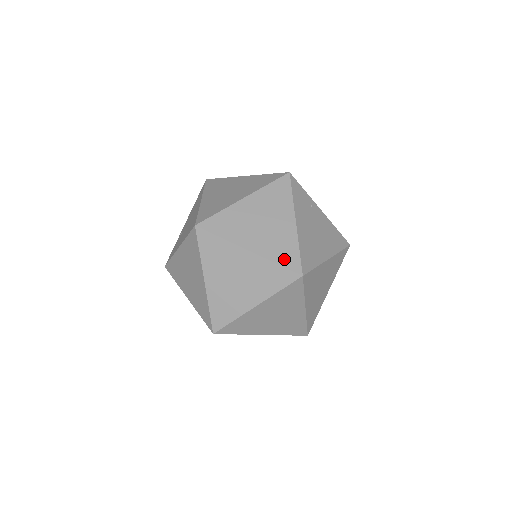
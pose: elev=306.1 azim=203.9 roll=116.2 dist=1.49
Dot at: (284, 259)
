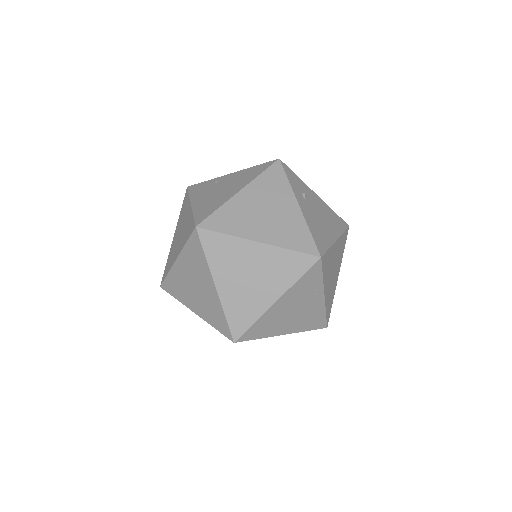
Dot at: (234, 319)
